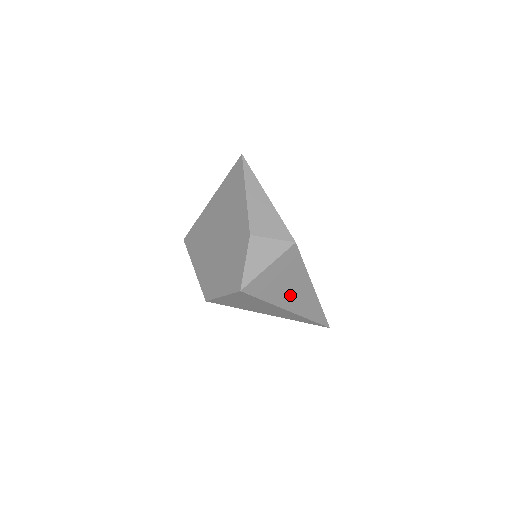
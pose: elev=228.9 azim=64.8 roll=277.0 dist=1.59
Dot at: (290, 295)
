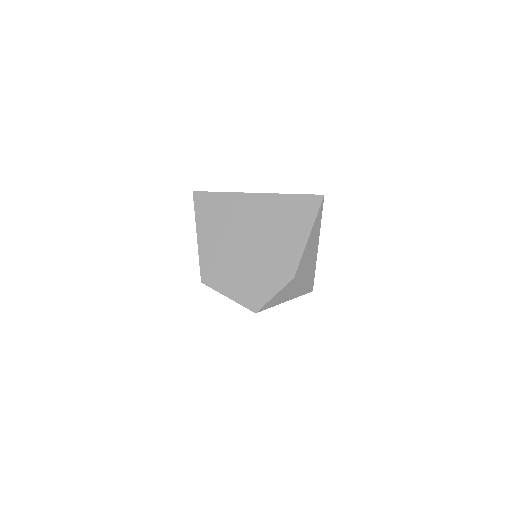
Dot at: occluded
